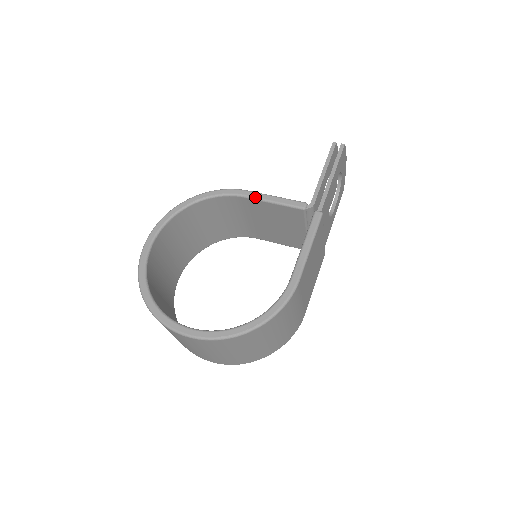
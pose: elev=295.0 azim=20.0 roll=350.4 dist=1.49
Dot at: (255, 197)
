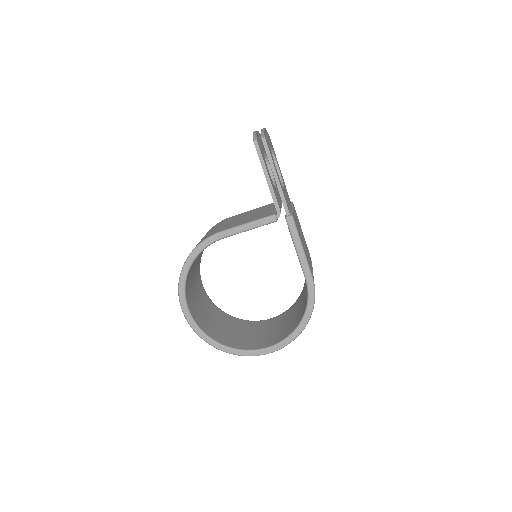
Dot at: (232, 234)
